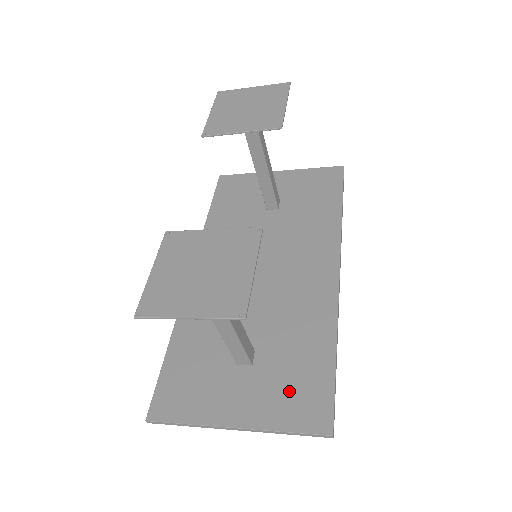
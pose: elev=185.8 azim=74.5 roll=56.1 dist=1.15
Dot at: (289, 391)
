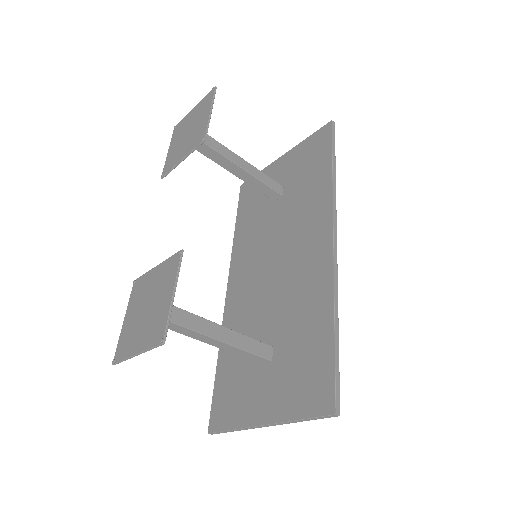
Dot at: (300, 378)
